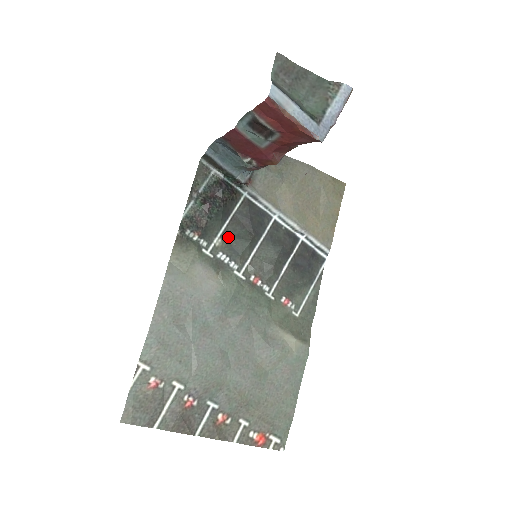
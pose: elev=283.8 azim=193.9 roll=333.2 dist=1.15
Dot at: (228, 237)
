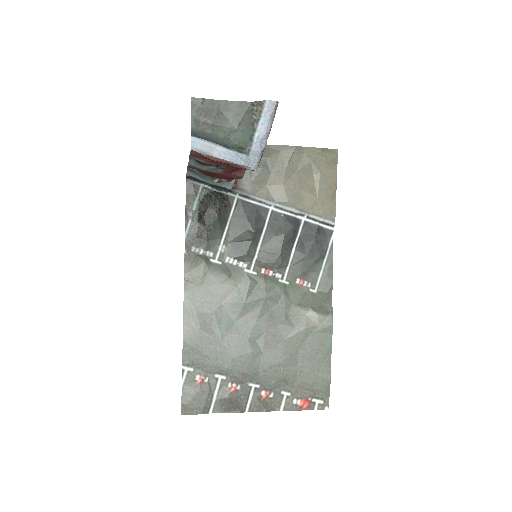
Dot at: (231, 241)
